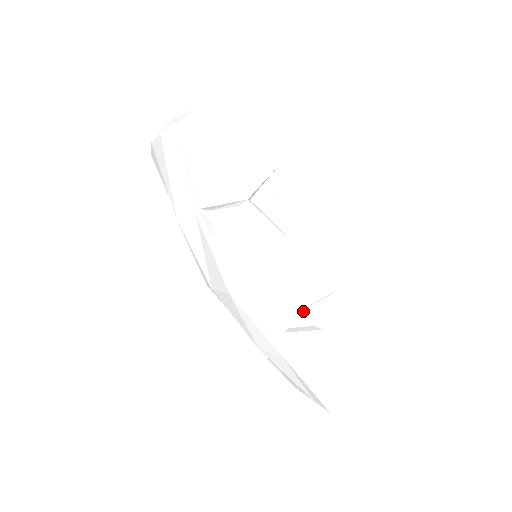
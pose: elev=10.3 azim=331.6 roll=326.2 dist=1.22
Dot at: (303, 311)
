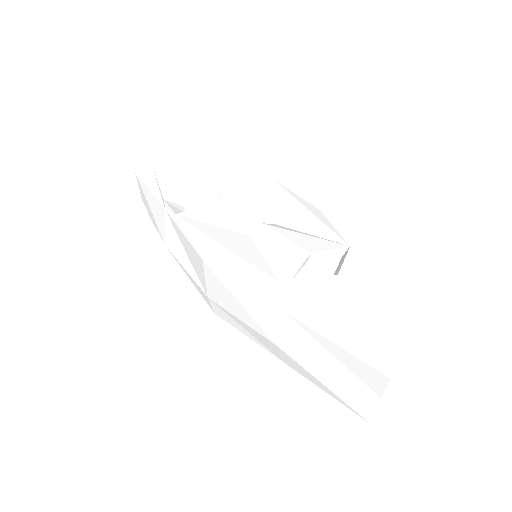
Dot at: (303, 259)
